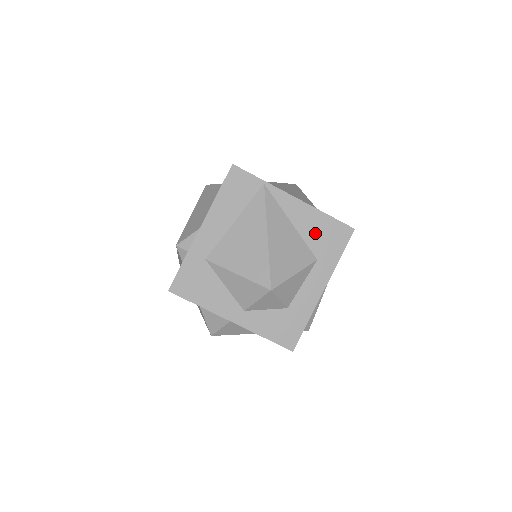
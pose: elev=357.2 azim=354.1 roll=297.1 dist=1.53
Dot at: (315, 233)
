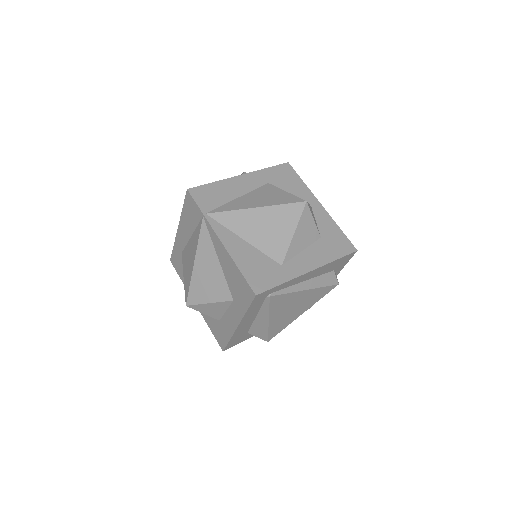
Dot at: (232, 278)
